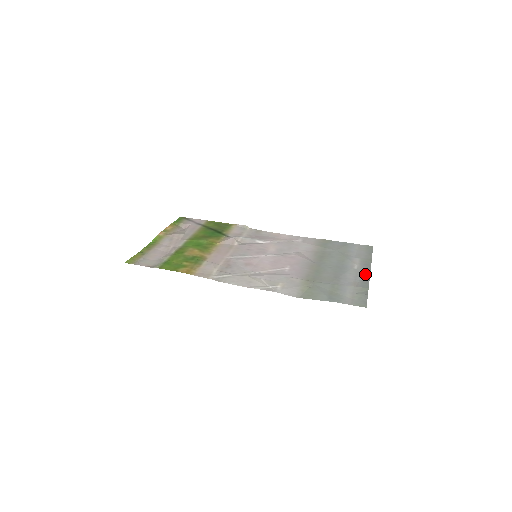
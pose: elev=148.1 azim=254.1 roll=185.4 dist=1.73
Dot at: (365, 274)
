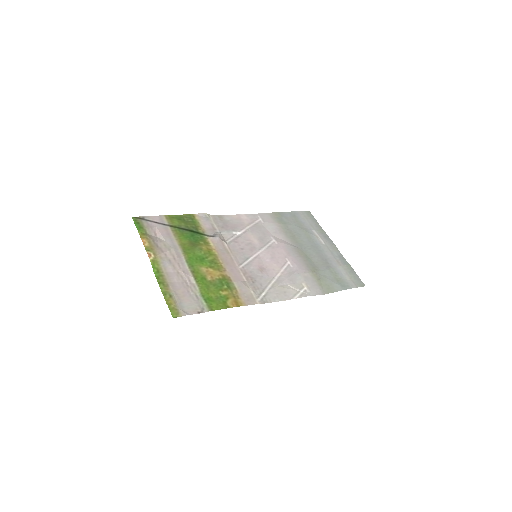
Dot at: (335, 249)
